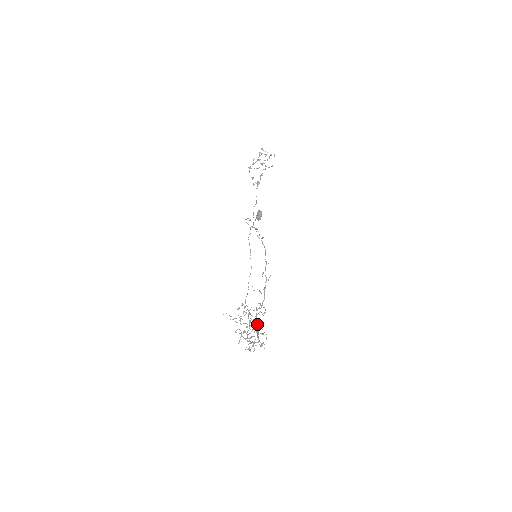
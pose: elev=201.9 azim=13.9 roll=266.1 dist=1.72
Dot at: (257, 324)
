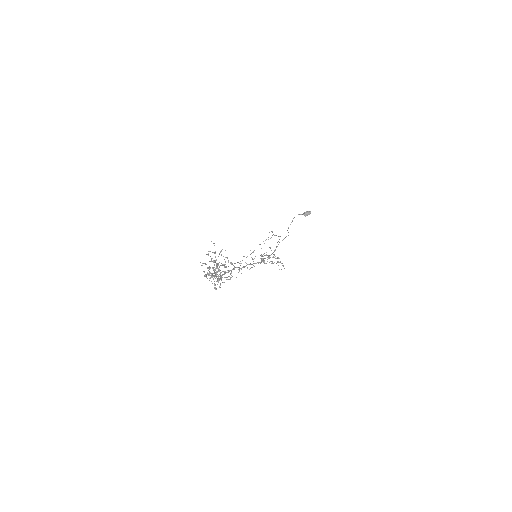
Dot at: occluded
